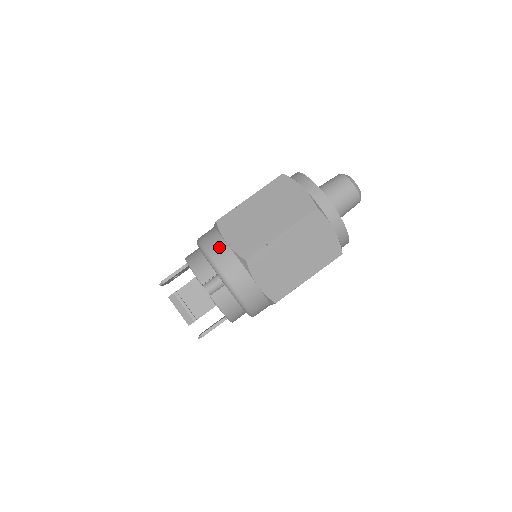
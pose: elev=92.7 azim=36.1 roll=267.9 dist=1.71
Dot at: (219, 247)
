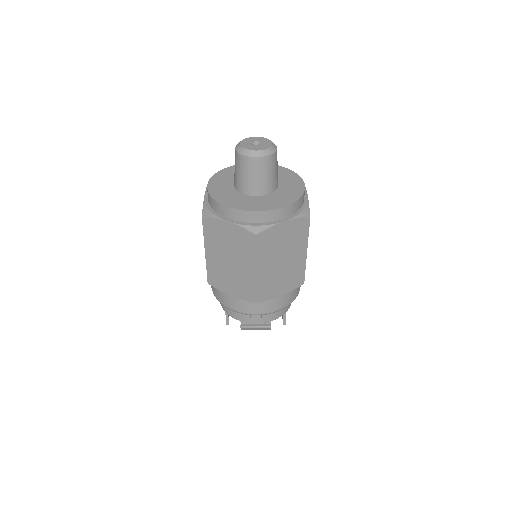
Dot at: (231, 302)
